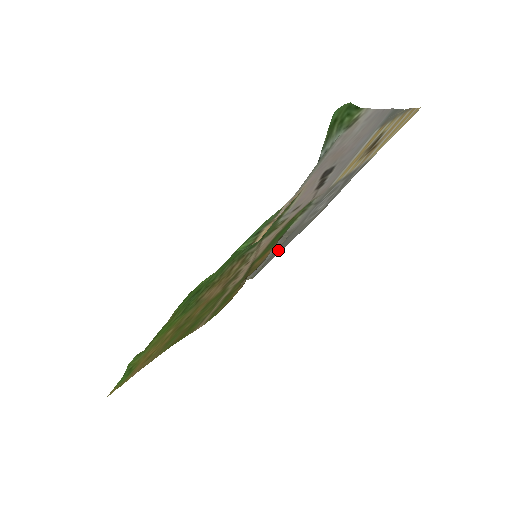
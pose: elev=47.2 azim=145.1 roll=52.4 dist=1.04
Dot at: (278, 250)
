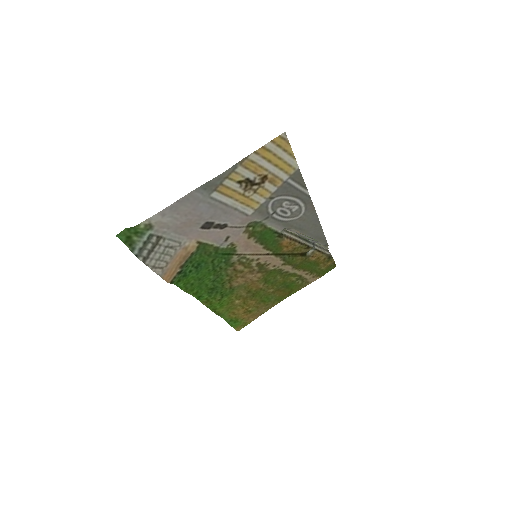
Dot at: (313, 232)
